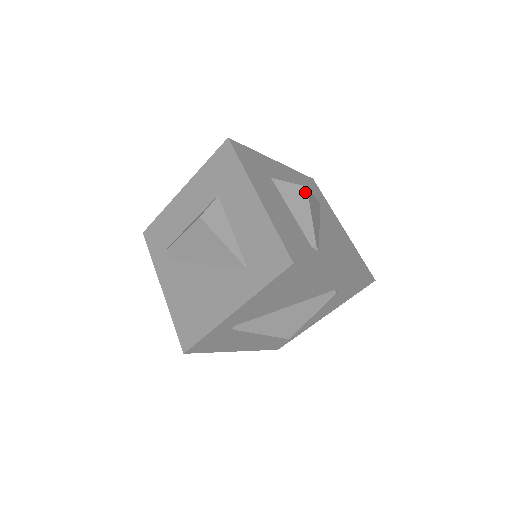
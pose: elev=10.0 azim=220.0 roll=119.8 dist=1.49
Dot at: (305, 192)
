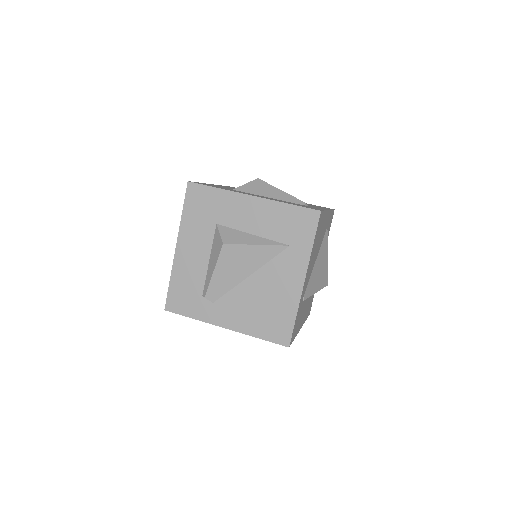
Dot at: (261, 182)
